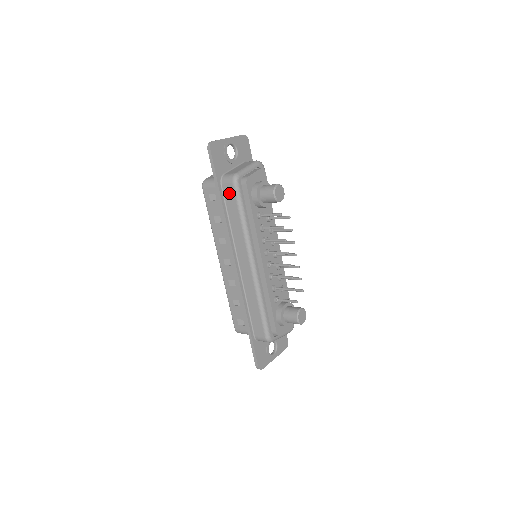
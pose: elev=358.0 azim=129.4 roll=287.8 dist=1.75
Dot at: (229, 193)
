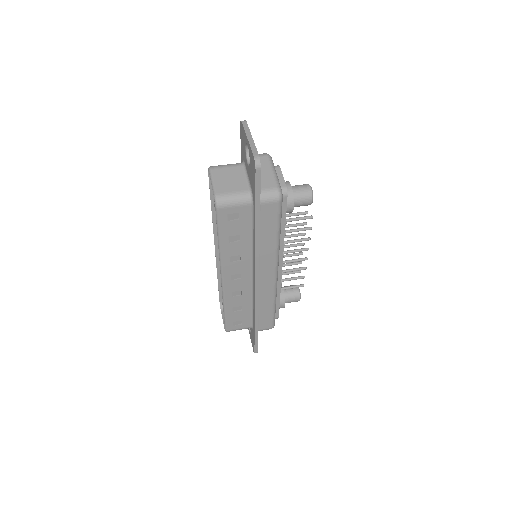
Dot at: (269, 212)
